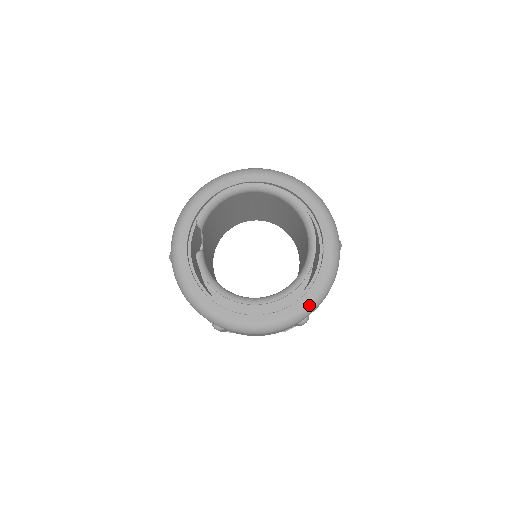
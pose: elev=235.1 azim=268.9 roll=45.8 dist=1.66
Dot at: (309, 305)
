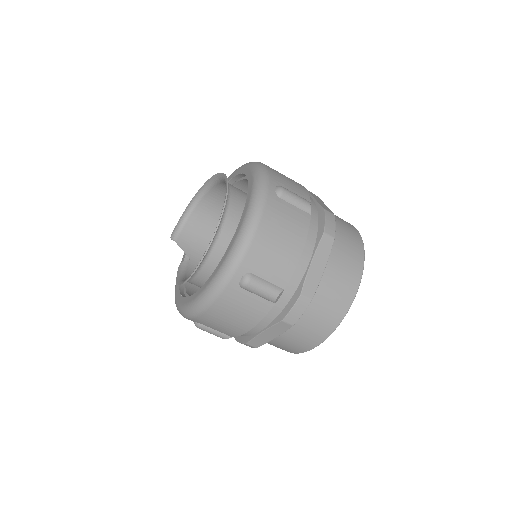
Dot at: (229, 256)
